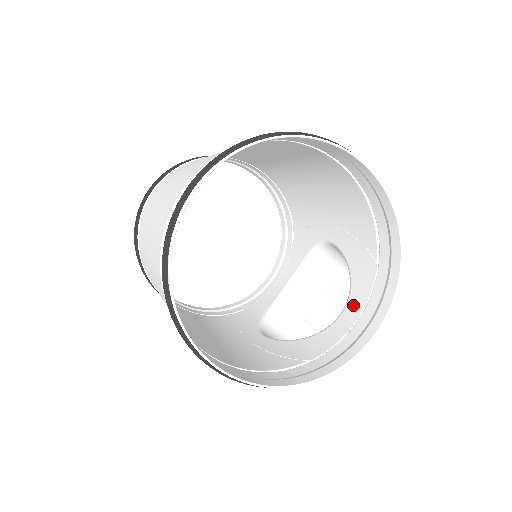
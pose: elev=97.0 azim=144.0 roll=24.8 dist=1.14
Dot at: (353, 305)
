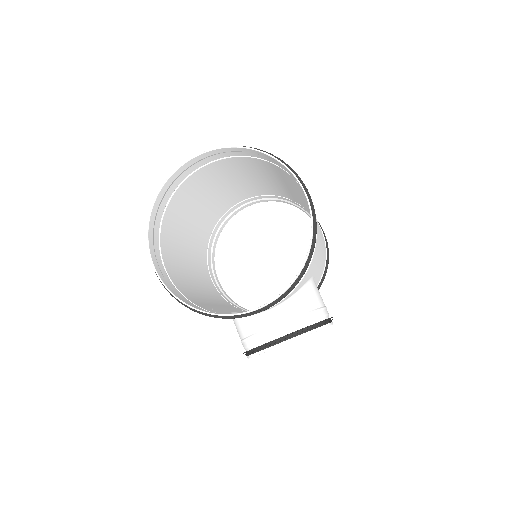
Dot at: occluded
